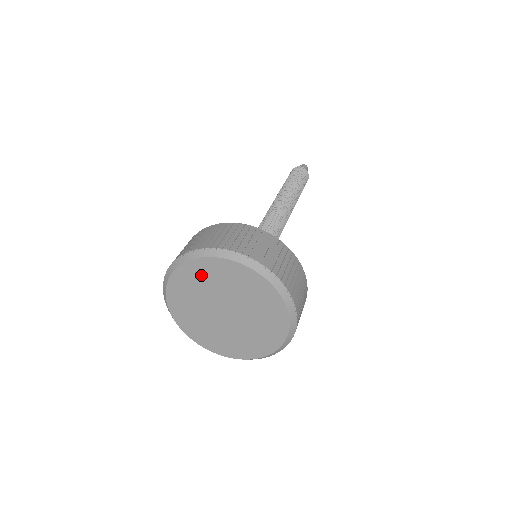
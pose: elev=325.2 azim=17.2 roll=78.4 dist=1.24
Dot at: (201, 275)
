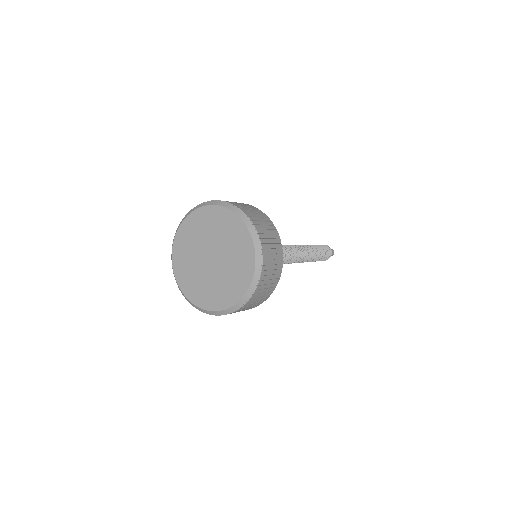
Dot at: (207, 220)
